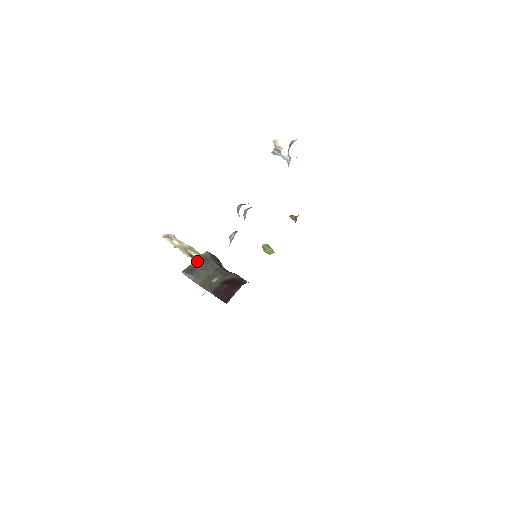
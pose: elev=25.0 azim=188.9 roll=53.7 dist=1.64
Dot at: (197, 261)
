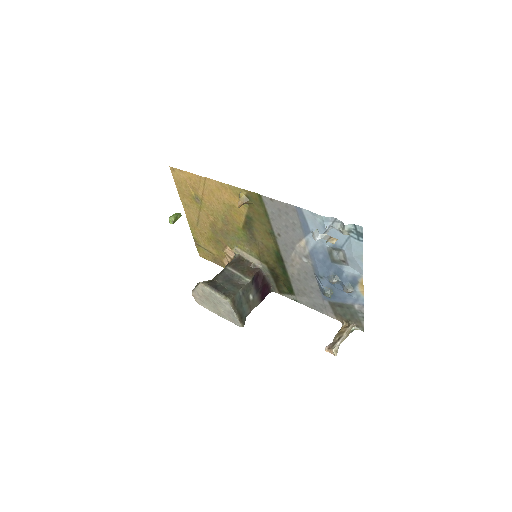
Dot at: (236, 312)
